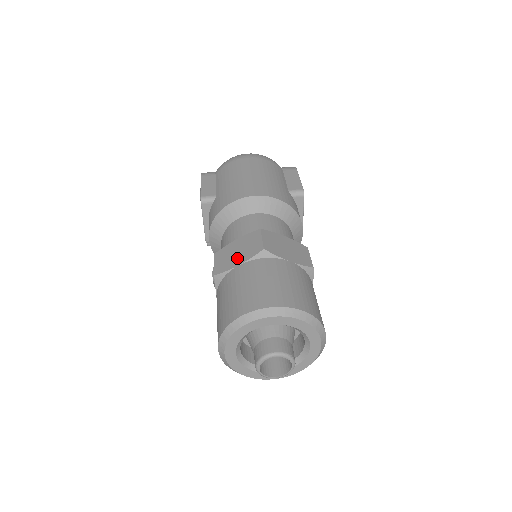
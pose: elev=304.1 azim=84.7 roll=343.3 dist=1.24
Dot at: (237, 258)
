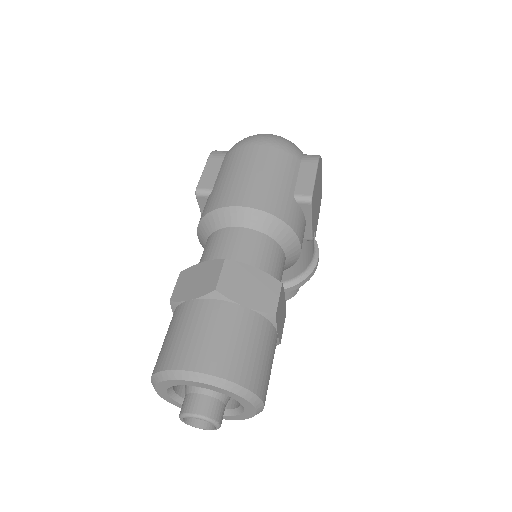
Dot at: (192, 289)
